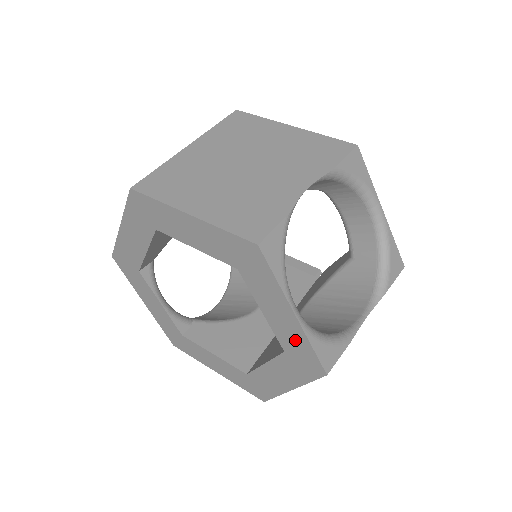
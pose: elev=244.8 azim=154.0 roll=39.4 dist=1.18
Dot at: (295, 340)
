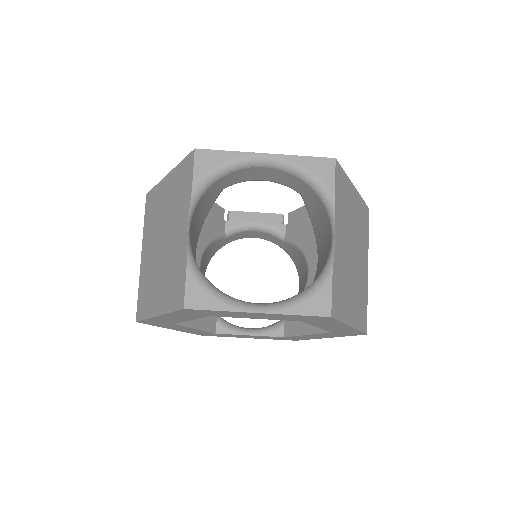
Dot at: (288, 317)
